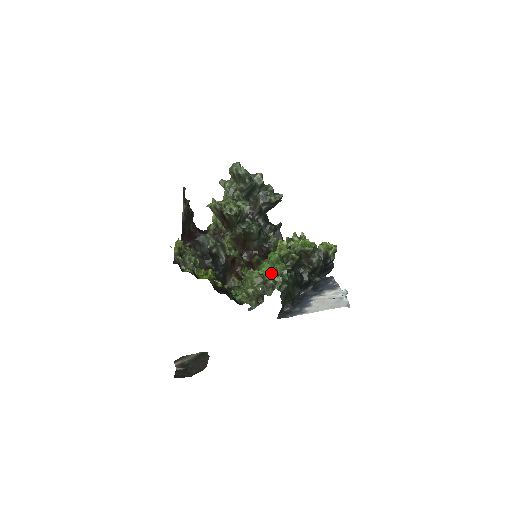
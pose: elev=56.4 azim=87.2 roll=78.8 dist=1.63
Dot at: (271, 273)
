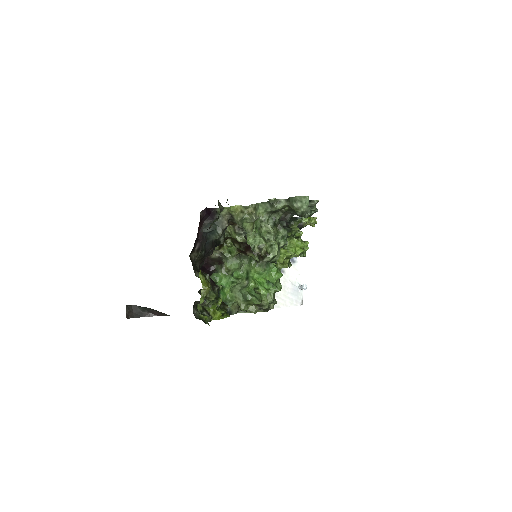
Dot at: (270, 300)
